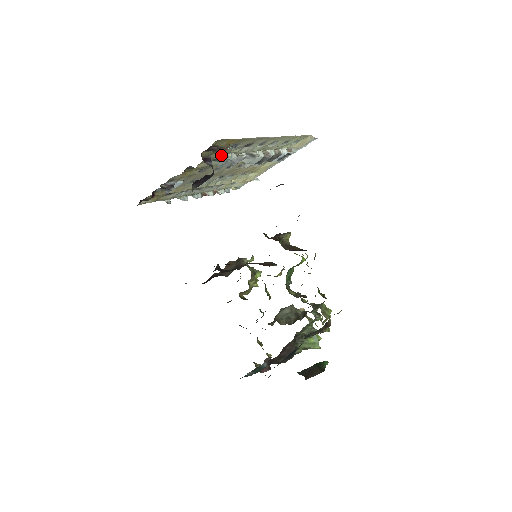
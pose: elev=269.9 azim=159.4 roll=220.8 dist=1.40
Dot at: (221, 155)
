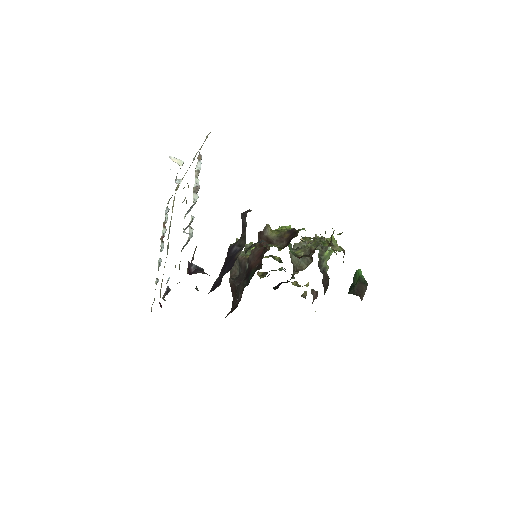
Dot at: occluded
